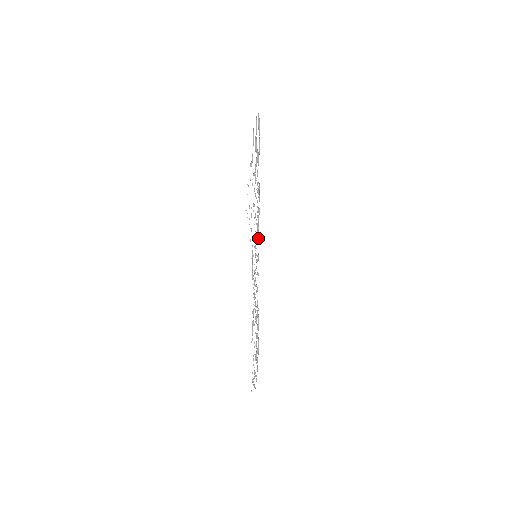
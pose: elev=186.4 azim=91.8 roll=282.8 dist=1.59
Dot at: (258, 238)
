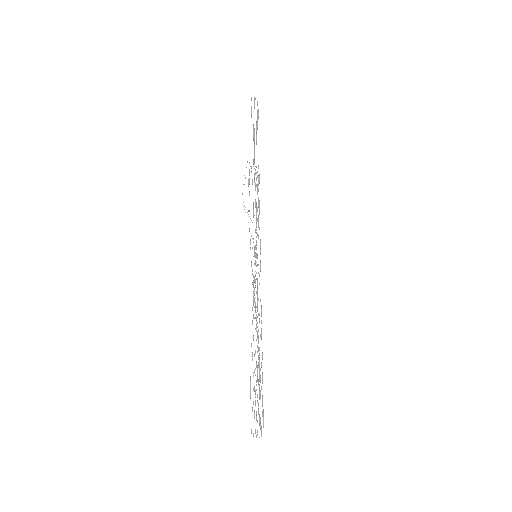
Dot at: occluded
